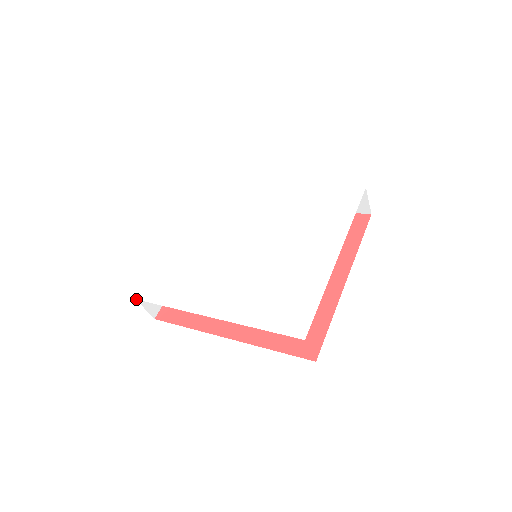
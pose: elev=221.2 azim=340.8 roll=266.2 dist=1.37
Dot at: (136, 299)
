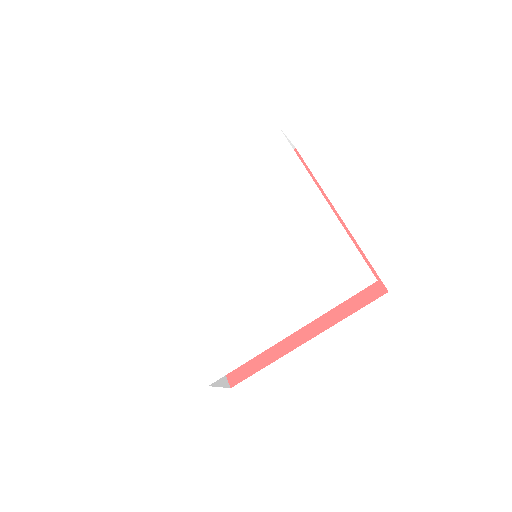
Dot at: (152, 228)
